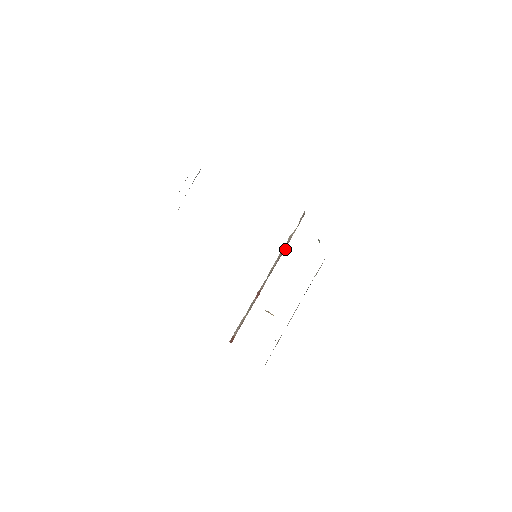
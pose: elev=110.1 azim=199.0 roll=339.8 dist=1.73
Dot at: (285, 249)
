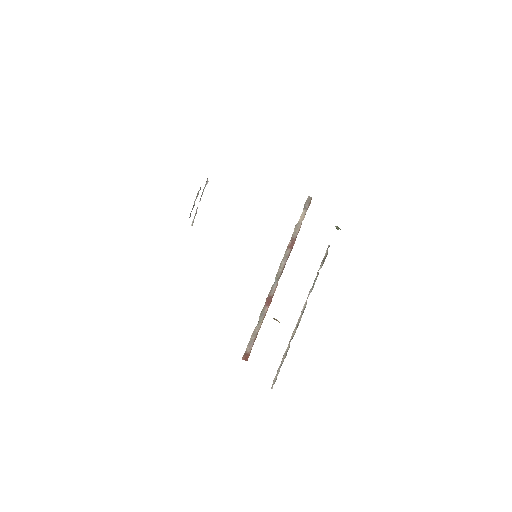
Dot at: occluded
